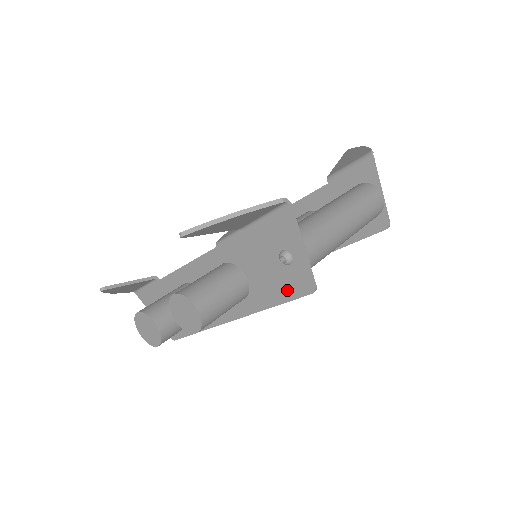
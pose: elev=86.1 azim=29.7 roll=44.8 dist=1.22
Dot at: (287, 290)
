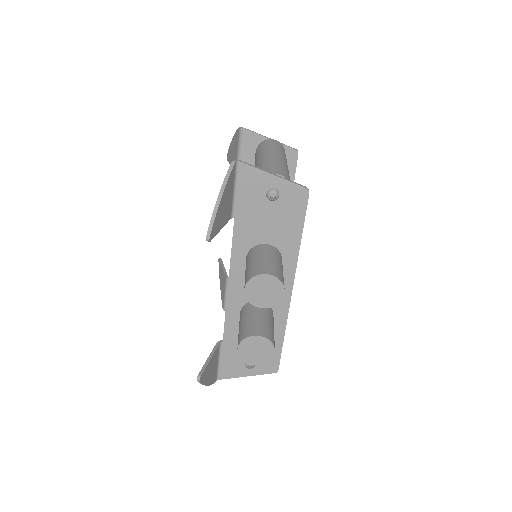
Dot at: (296, 214)
